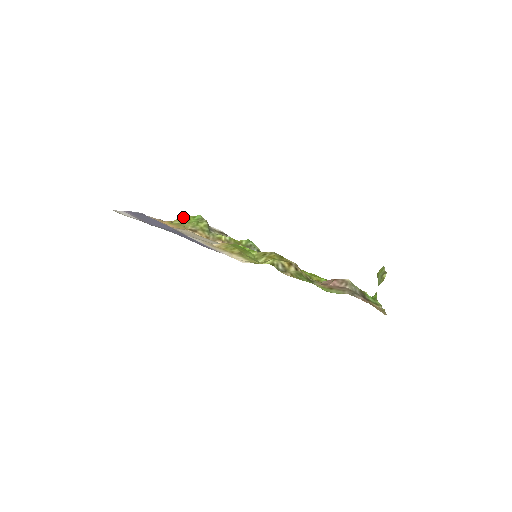
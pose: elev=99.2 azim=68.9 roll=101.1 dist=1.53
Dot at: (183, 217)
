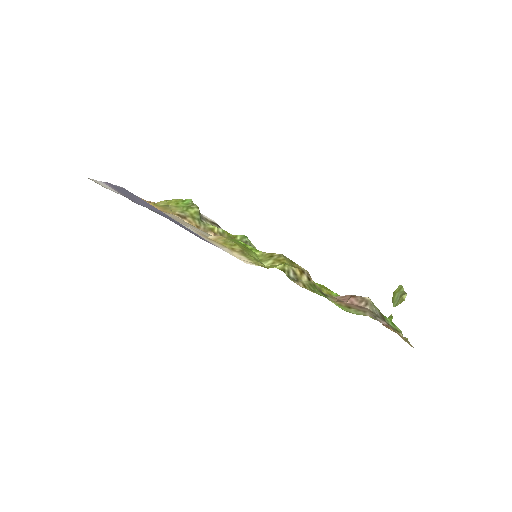
Dot at: occluded
